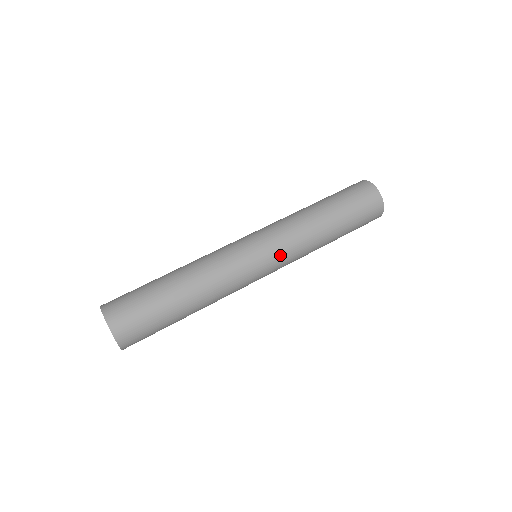
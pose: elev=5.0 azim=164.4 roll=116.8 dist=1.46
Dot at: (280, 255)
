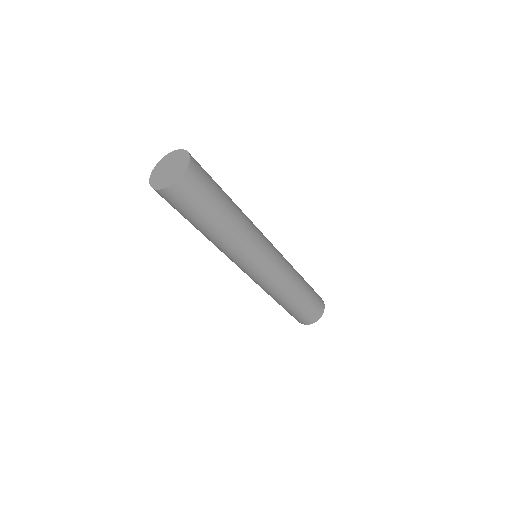
Dot at: (278, 267)
